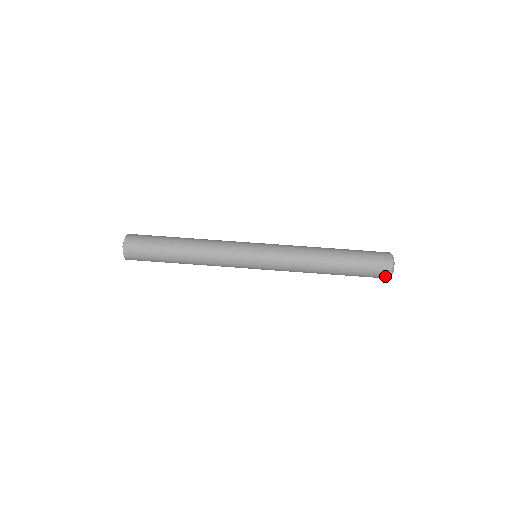
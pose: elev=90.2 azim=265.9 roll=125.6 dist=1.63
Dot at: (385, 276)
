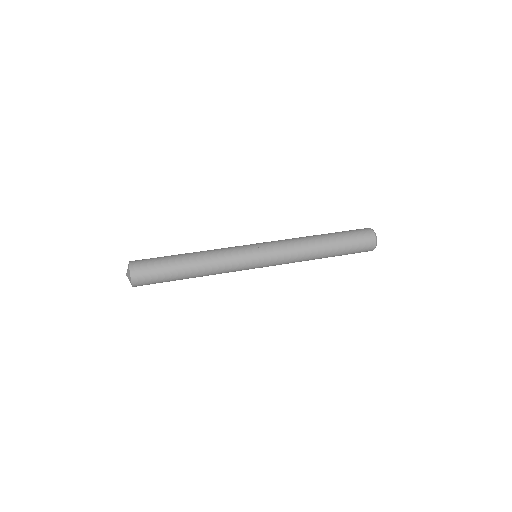
Dot at: (371, 235)
